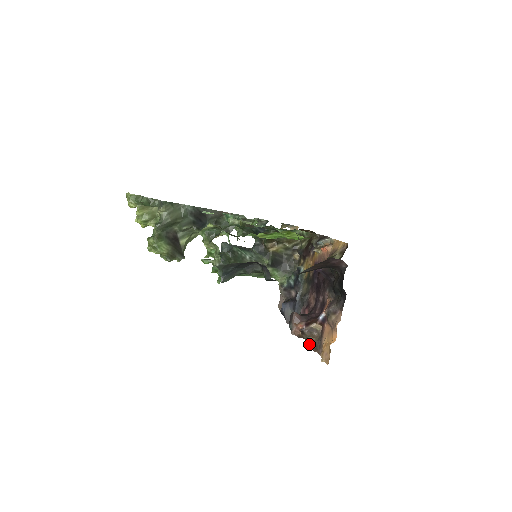
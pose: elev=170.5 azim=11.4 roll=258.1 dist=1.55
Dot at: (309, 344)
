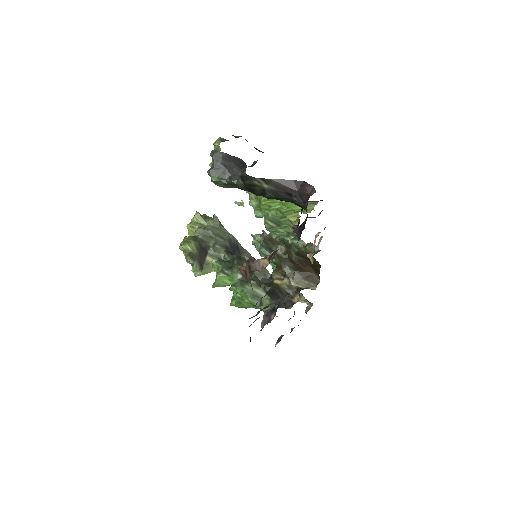
Dot at: occluded
